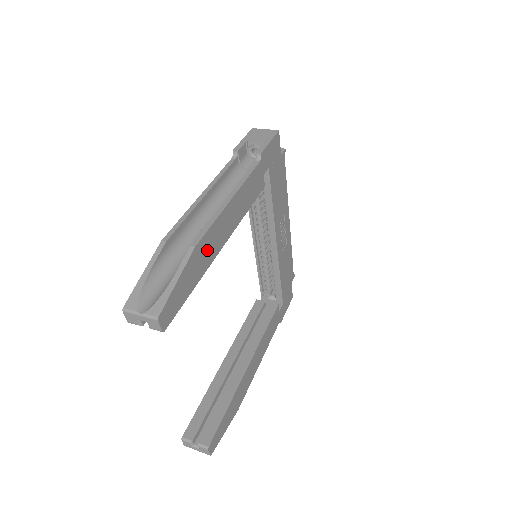
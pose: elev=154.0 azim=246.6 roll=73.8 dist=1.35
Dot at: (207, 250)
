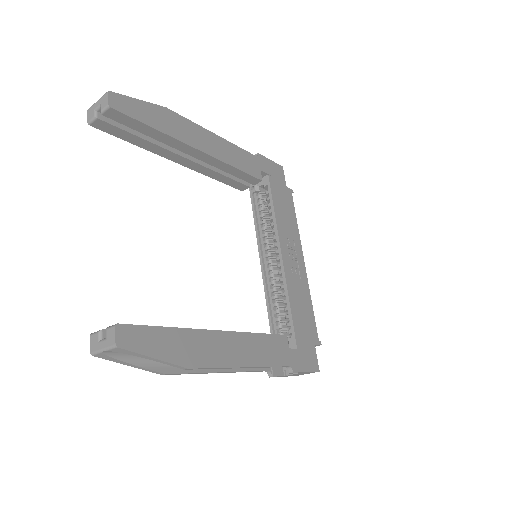
Dot at: (179, 127)
